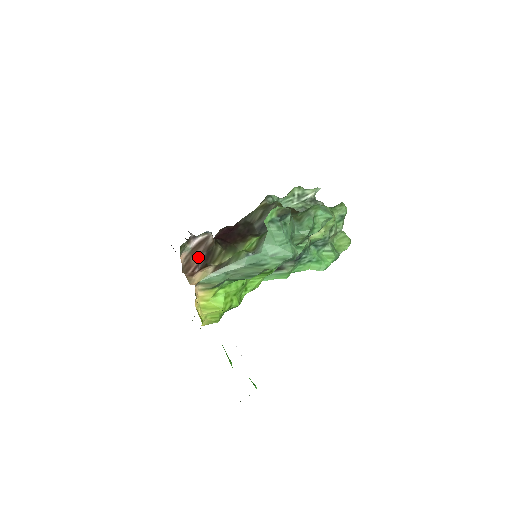
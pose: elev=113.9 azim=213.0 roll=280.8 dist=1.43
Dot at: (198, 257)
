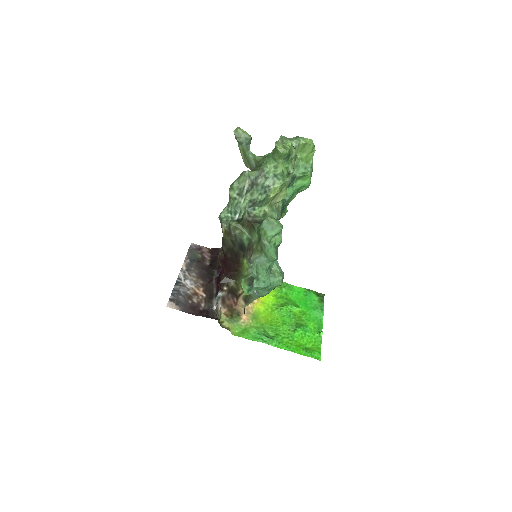
Dot at: (229, 299)
